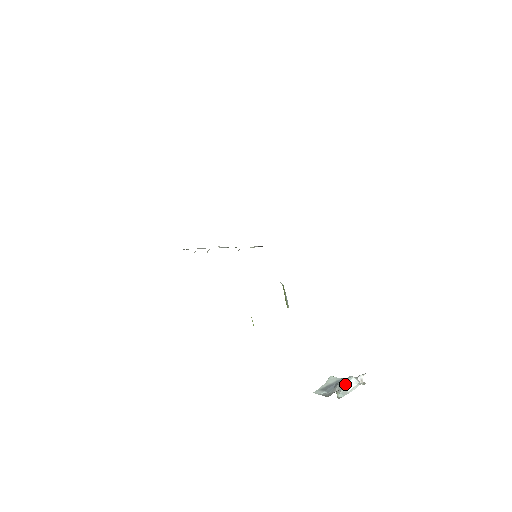
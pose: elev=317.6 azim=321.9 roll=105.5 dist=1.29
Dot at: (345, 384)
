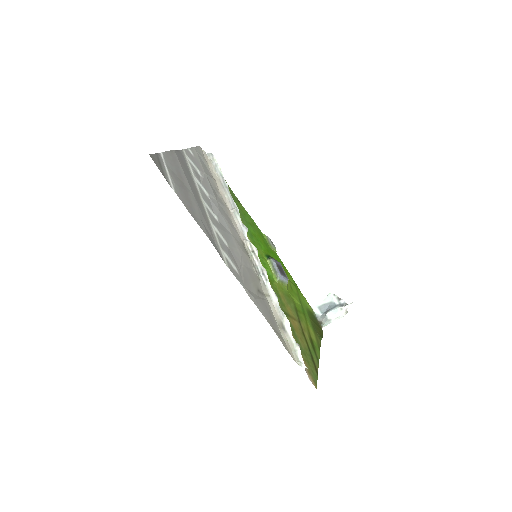
Dot at: (330, 317)
